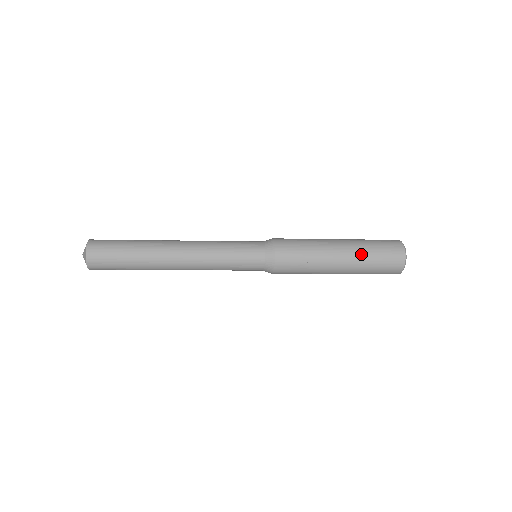
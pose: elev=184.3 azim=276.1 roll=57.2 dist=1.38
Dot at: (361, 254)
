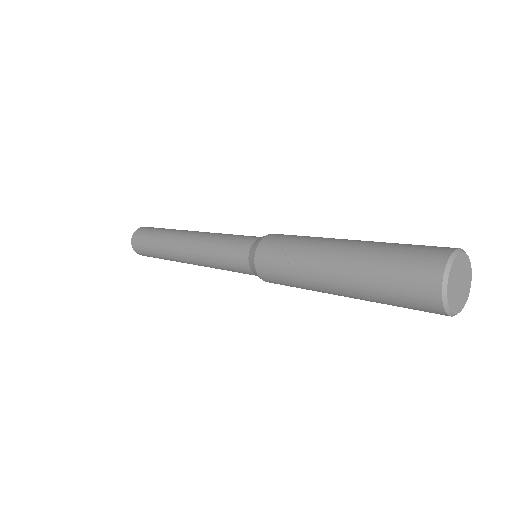
Dot at: (368, 250)
